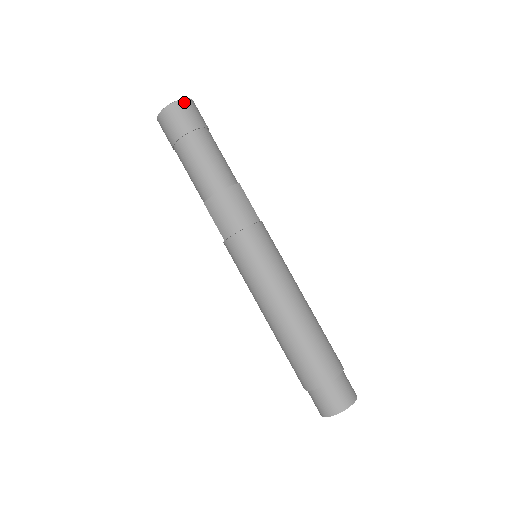
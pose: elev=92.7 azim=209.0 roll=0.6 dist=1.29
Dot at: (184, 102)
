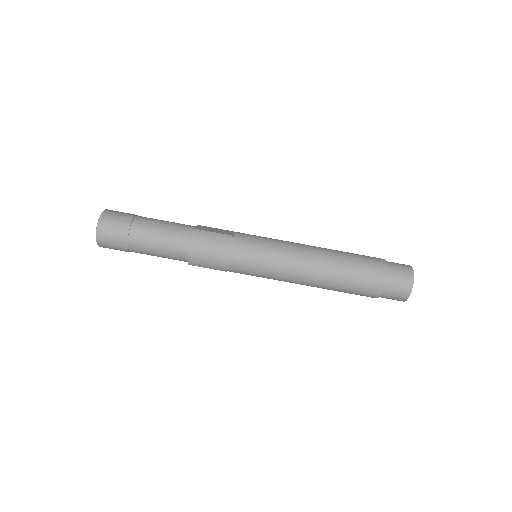
Dot at: (102, 221)
